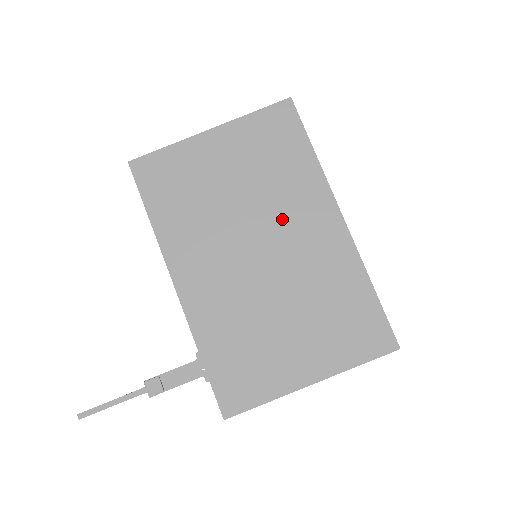
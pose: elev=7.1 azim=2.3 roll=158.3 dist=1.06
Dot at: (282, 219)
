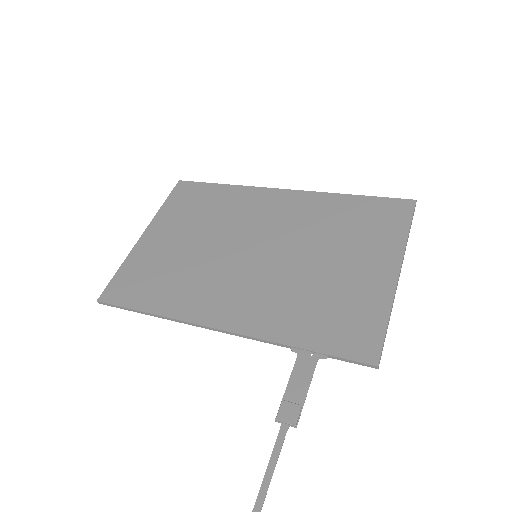
Dot at: (247, 224)
